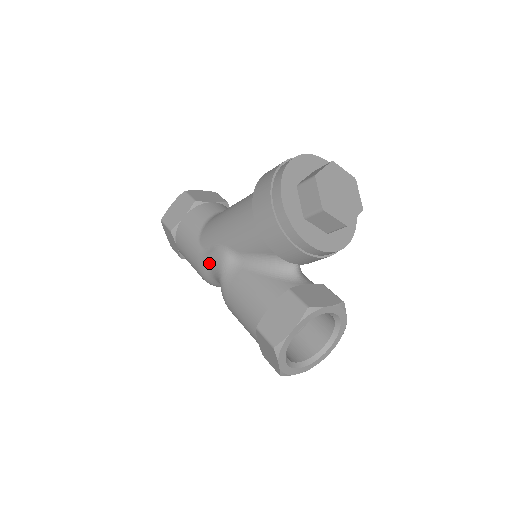
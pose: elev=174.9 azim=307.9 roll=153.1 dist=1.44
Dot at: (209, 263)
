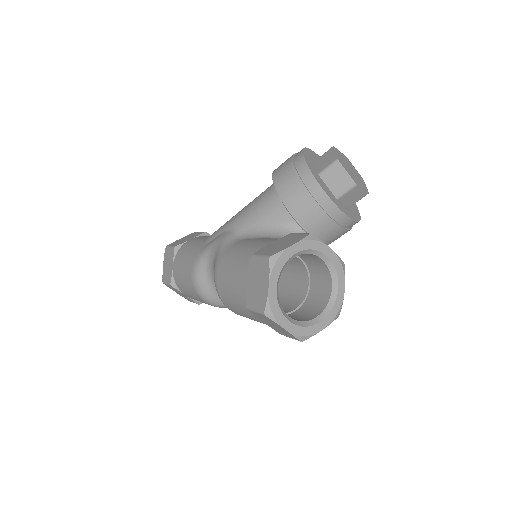
Dot at: (209, 249)
